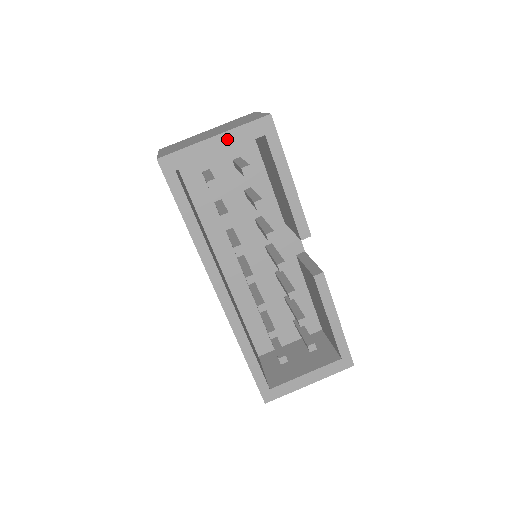
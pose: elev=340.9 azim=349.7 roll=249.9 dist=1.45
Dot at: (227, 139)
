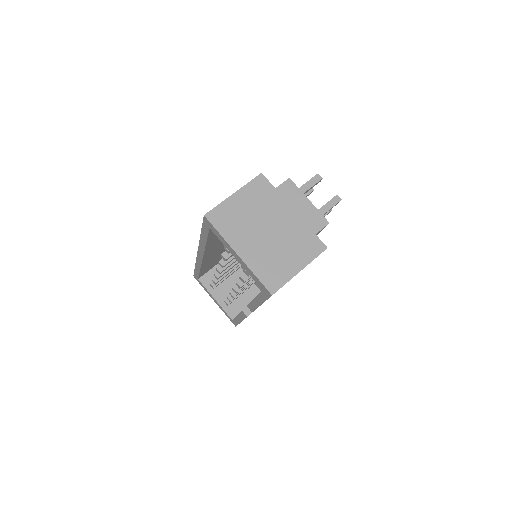
Dot at: (243, 264)
